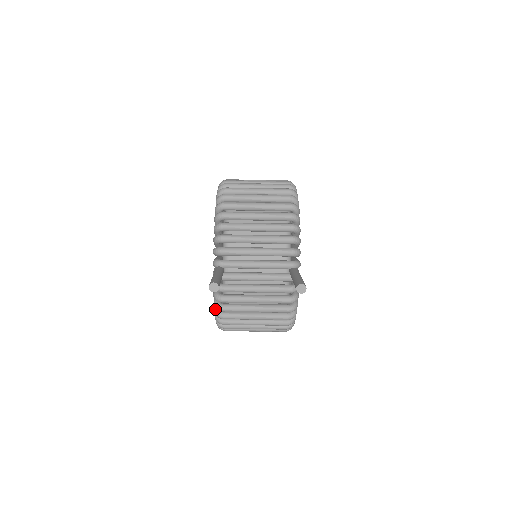
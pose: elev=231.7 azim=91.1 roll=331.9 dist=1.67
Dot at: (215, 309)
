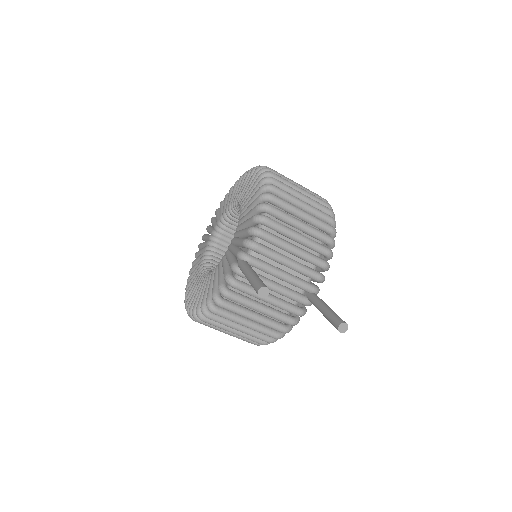
Dot at: (209, 299)
